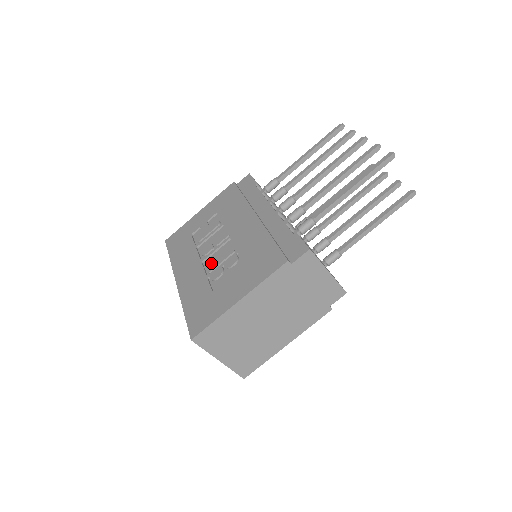
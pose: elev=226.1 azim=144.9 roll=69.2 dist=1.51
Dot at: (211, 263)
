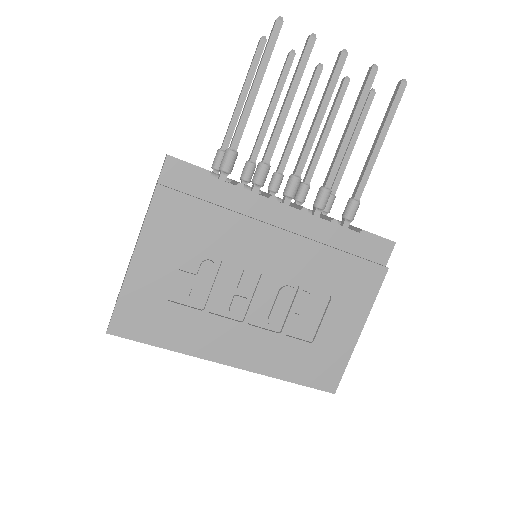
Dot at: (270, 318)
